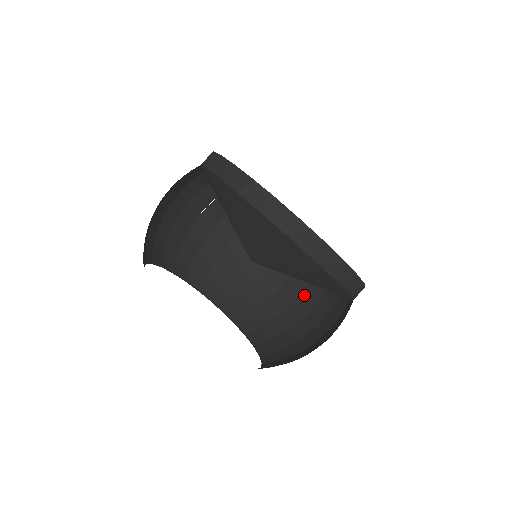
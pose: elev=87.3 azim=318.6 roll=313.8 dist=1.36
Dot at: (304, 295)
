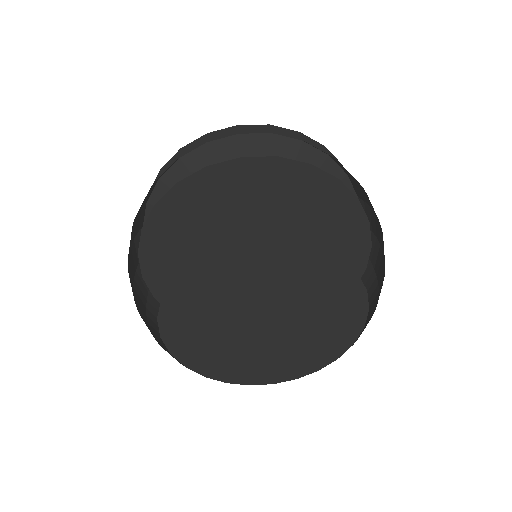
Dot at: occluded
